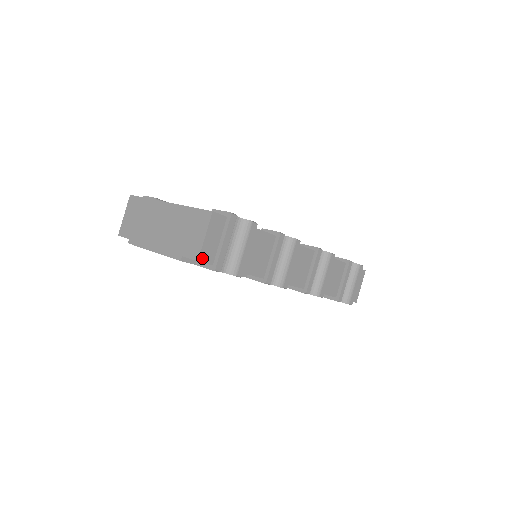
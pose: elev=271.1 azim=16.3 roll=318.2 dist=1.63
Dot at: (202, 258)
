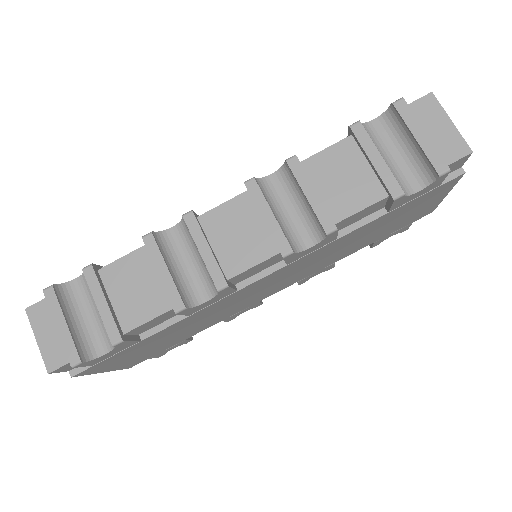
Dot at: (51, 366)
